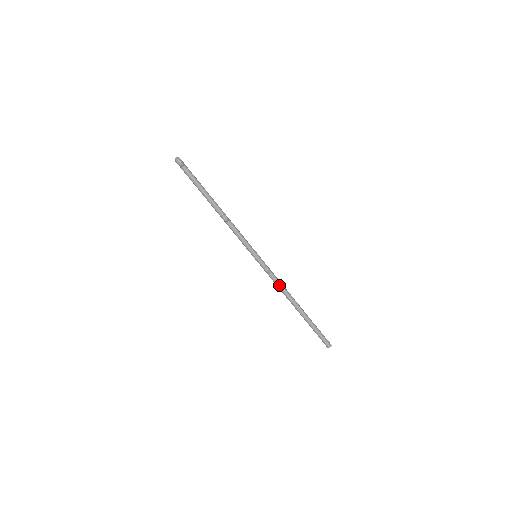
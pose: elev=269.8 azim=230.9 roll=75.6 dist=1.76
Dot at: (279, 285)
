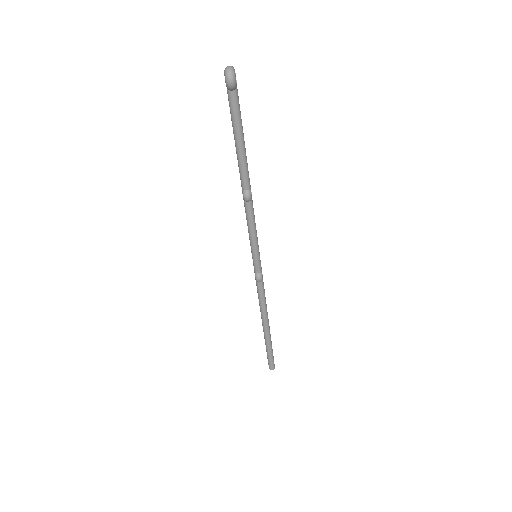
Dot at: (261, 298)
